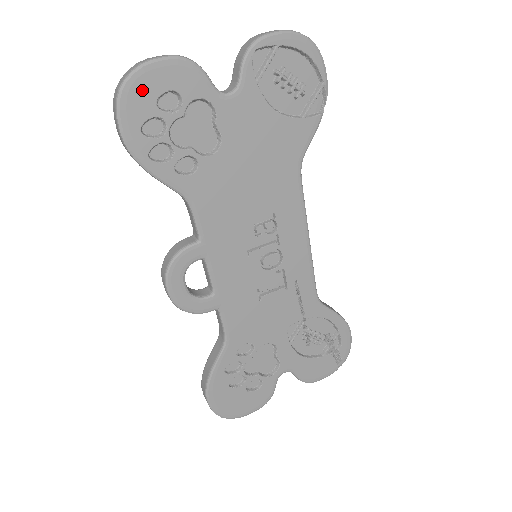
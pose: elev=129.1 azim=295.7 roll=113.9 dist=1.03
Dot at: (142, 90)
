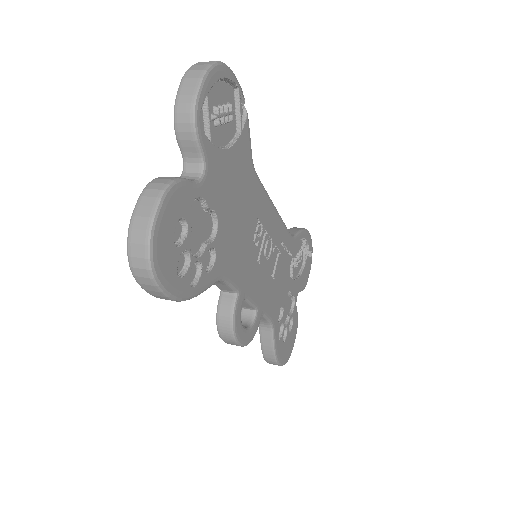
Dot at: (163, 249)
